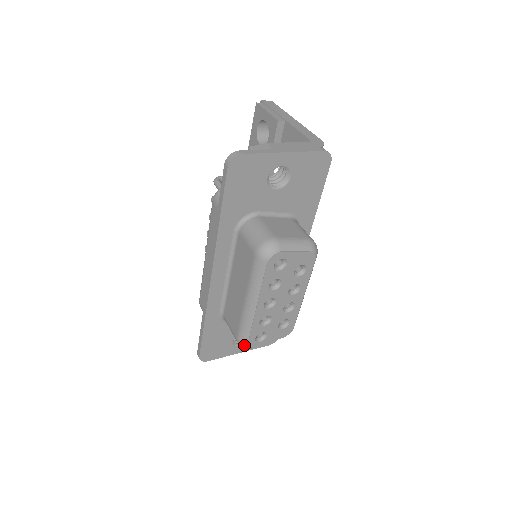
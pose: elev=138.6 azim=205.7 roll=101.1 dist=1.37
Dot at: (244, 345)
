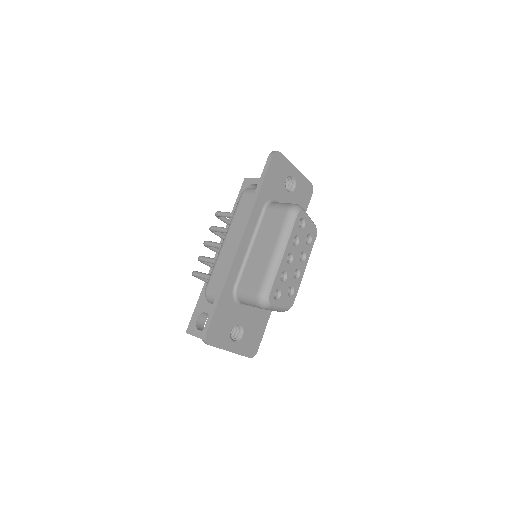
Dot at: (265, 298)
